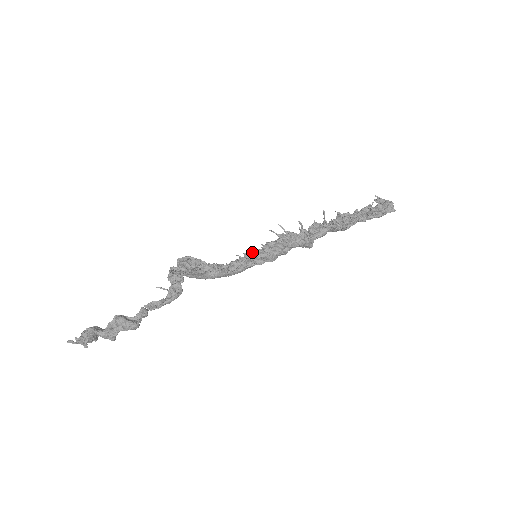
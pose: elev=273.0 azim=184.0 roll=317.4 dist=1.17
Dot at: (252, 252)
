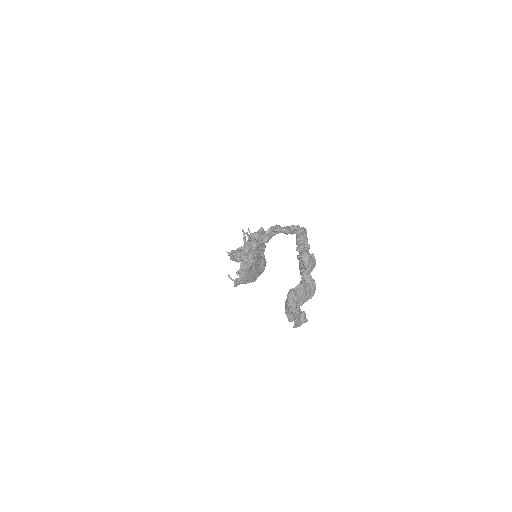
Dot at: occluded
